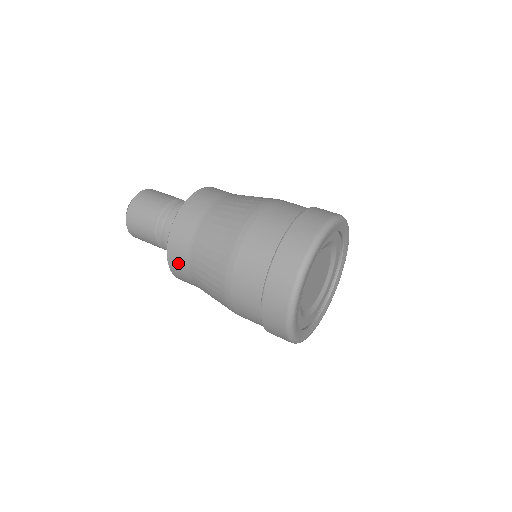
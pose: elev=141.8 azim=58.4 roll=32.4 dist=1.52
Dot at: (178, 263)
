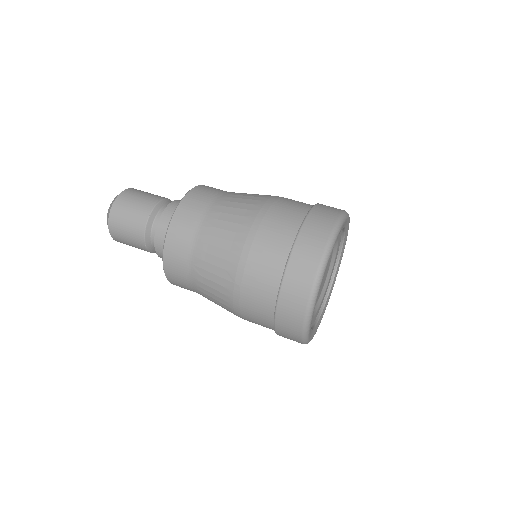
Dot at: (184, 225)
